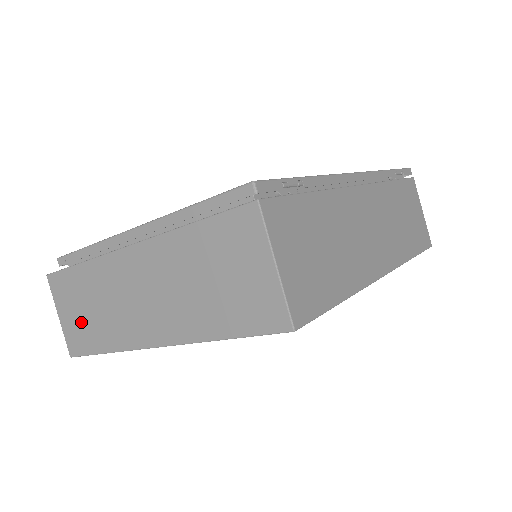
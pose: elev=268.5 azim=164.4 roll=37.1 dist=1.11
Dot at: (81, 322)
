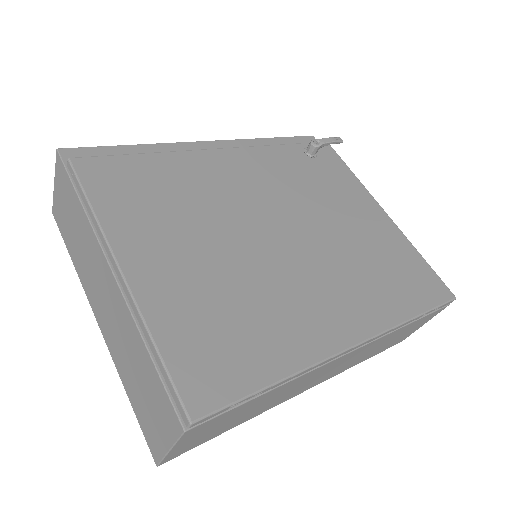
Dot at: (65, 219)
